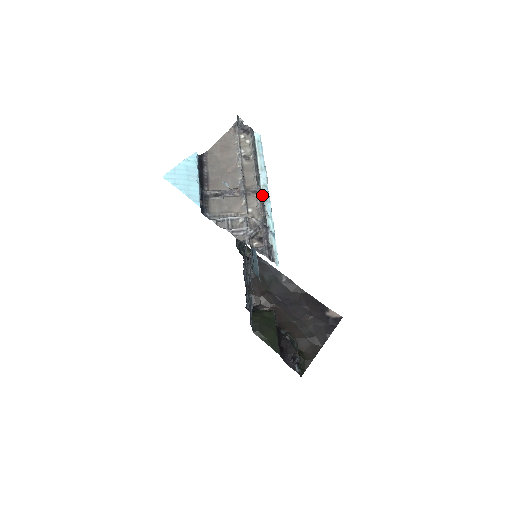
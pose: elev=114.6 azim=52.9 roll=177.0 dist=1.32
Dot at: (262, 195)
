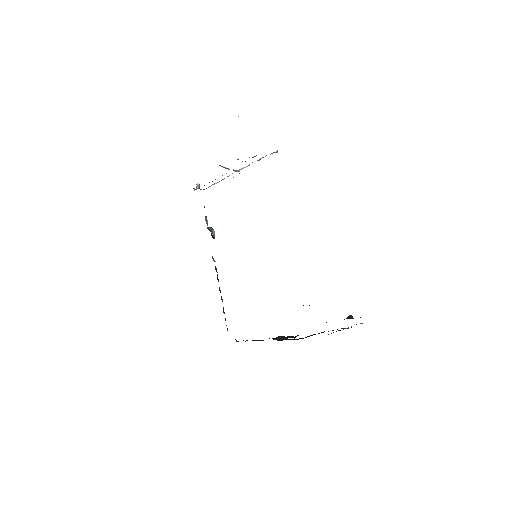
Dot at: occluded
